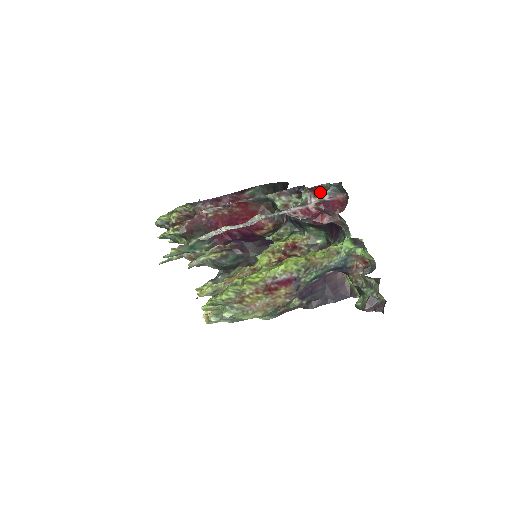
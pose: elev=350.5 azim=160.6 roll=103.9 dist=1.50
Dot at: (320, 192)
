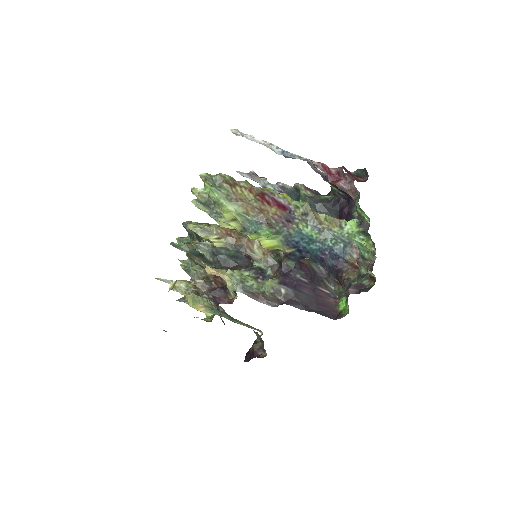
Dot at: occluded
